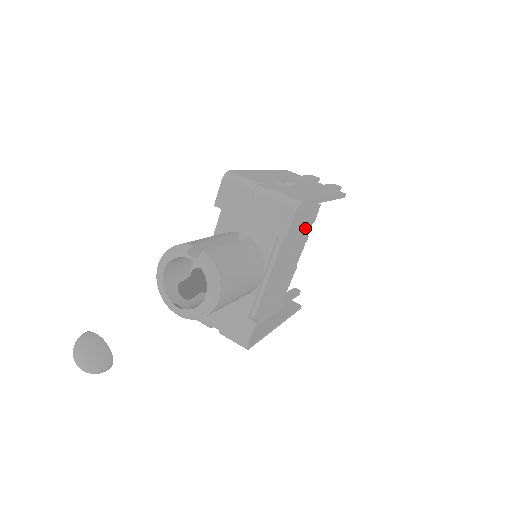
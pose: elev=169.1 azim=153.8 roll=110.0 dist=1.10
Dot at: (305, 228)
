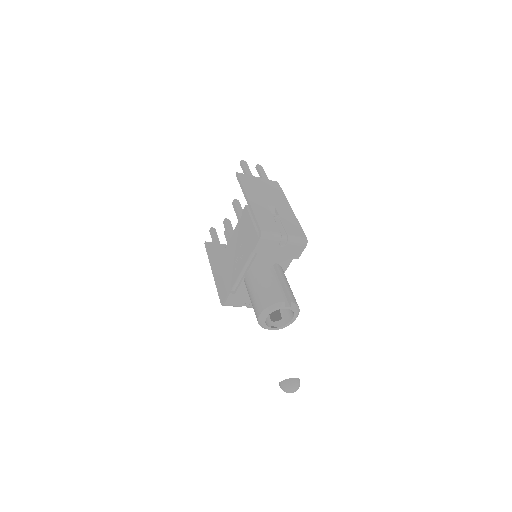
Dot at: occluded
